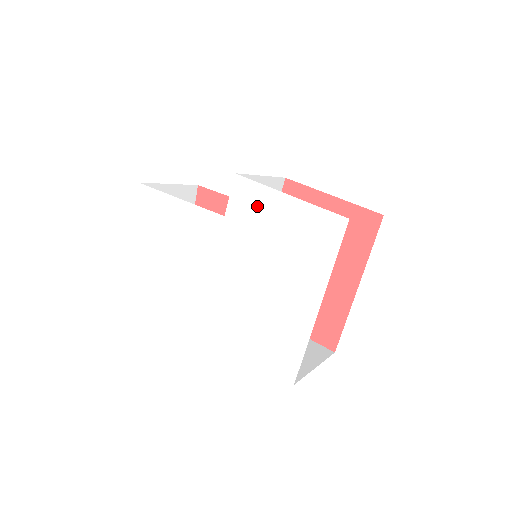
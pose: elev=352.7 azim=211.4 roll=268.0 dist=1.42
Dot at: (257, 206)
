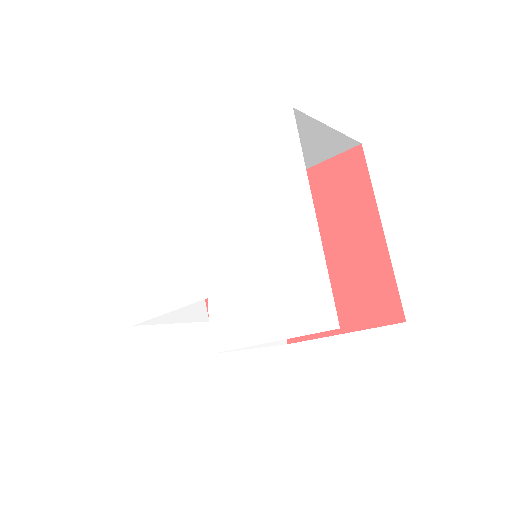
Dot at: (216, 177)
